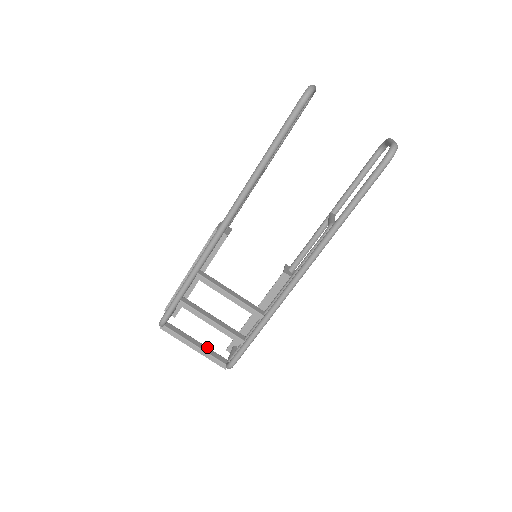
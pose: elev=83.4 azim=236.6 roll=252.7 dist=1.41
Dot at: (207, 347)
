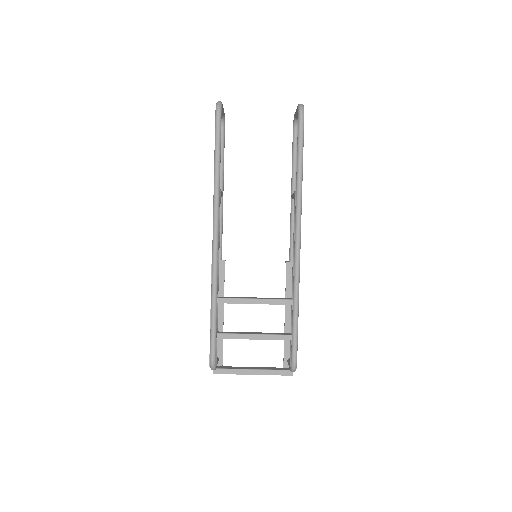
Dot at: (265, 367)
